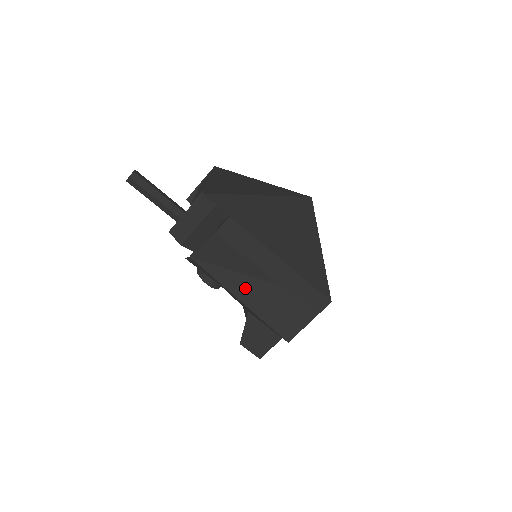
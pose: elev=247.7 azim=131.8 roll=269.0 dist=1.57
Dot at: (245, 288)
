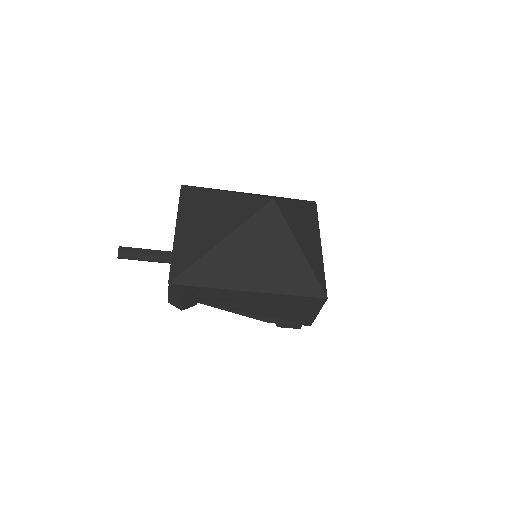
Dot at: (252, 308)
